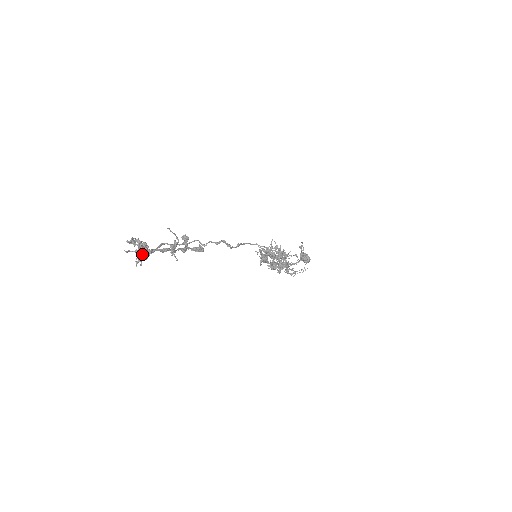
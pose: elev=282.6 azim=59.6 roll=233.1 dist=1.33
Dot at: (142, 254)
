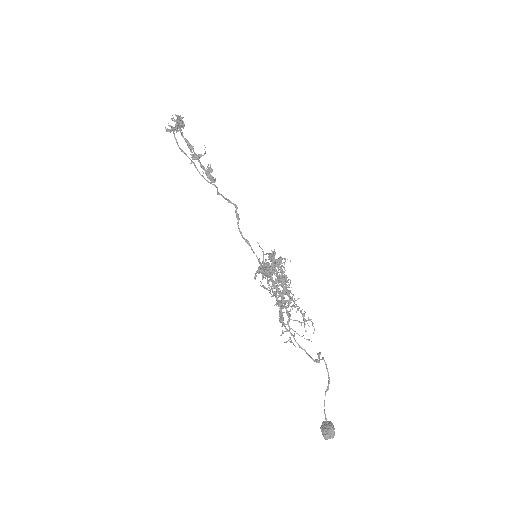
Dot at: (176, 119)
